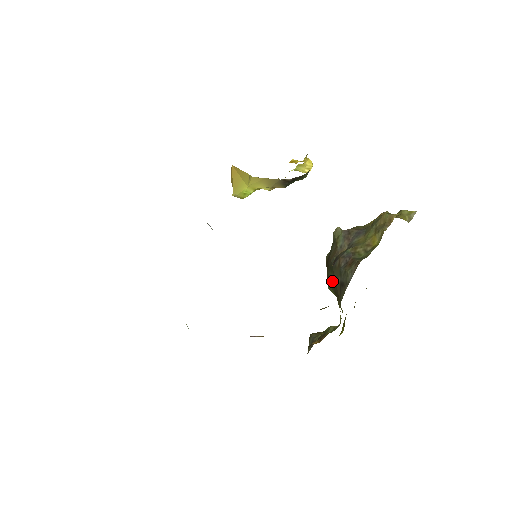
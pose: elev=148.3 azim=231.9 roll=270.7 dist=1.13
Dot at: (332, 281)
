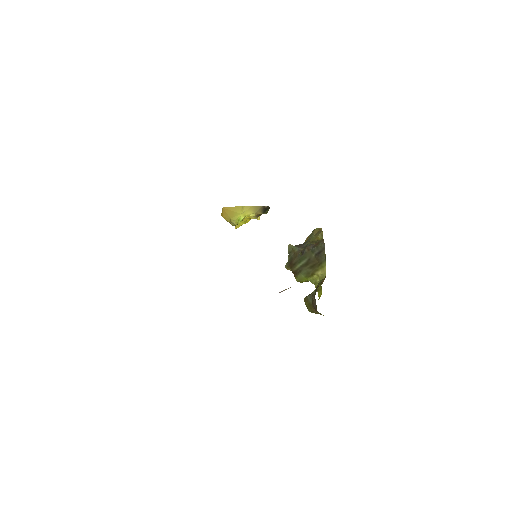
Dot at: (305, 265)
